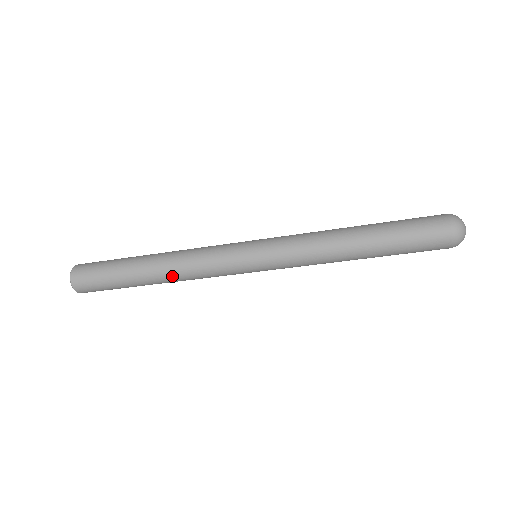
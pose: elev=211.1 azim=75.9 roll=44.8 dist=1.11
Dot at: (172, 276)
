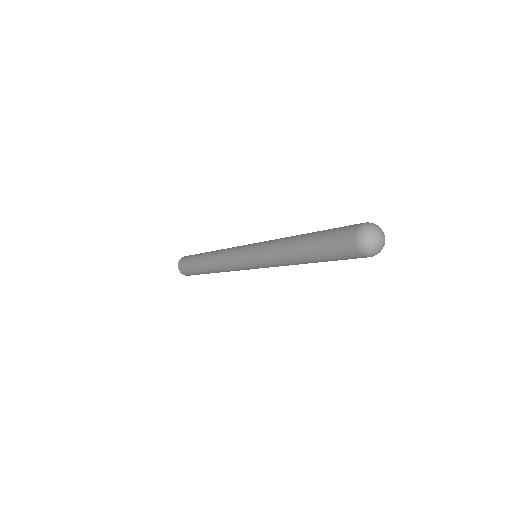
Dot at: occluded
